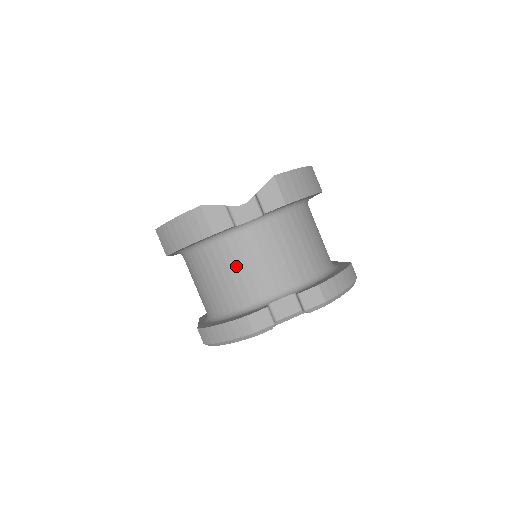
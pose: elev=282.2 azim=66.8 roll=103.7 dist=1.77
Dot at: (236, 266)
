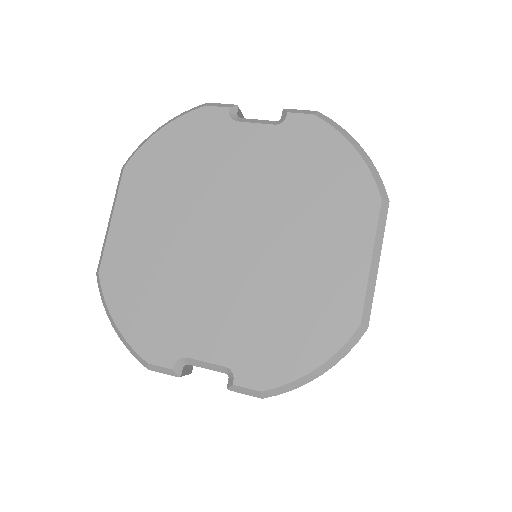
Dot at: occluded
